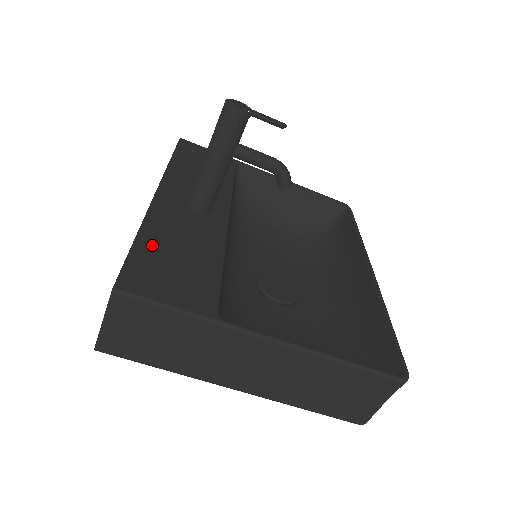
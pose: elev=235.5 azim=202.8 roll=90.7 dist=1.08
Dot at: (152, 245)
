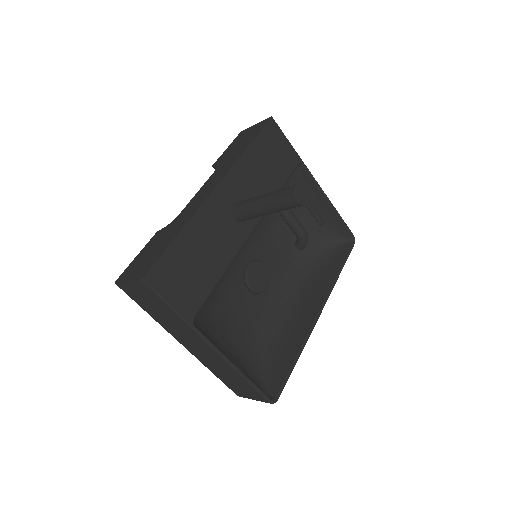
Dot at: (185, 246)
